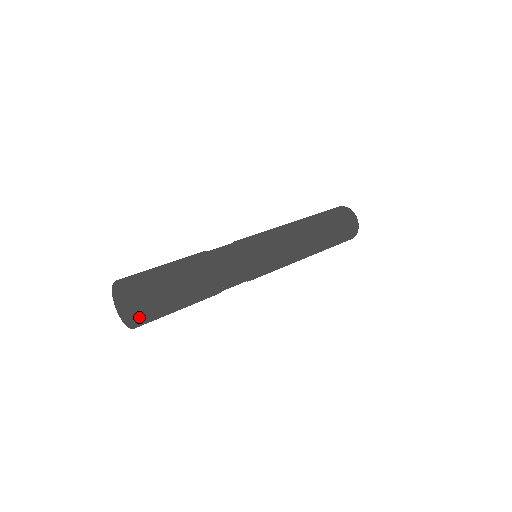
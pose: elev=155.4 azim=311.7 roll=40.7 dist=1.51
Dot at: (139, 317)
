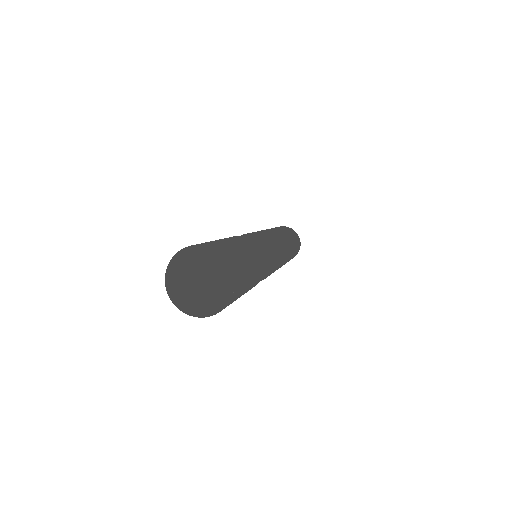
Dot at: occluded
